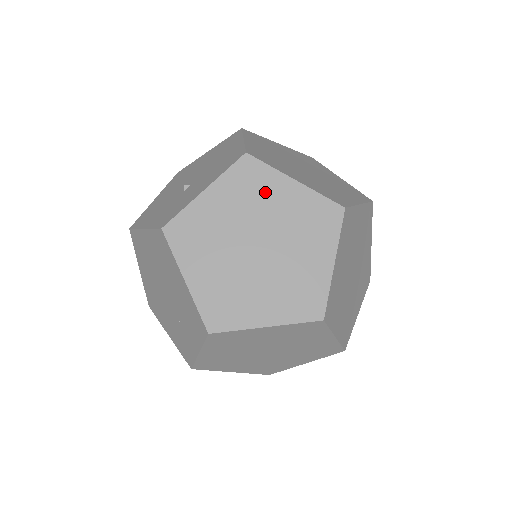
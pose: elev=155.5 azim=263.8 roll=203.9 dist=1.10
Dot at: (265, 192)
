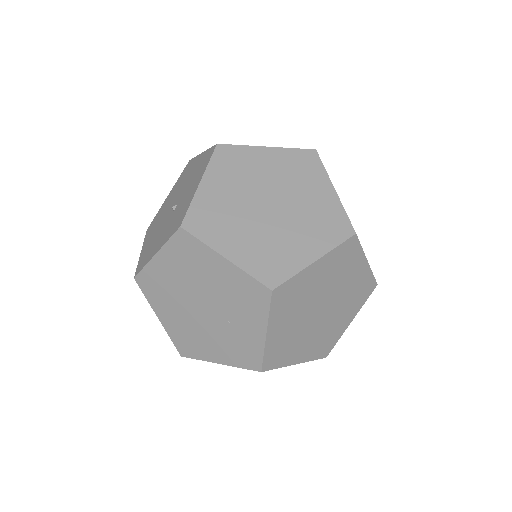
Dot at: (249, 164)
